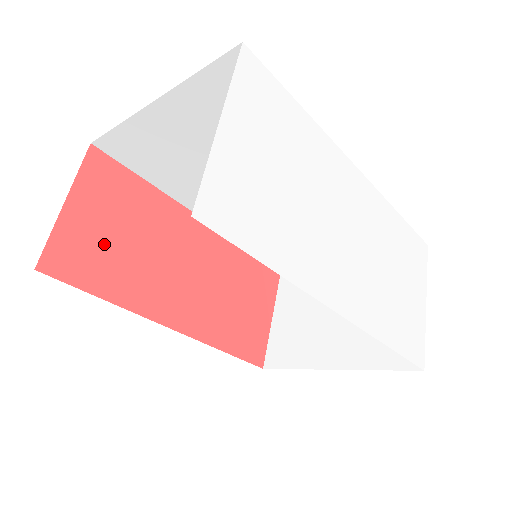
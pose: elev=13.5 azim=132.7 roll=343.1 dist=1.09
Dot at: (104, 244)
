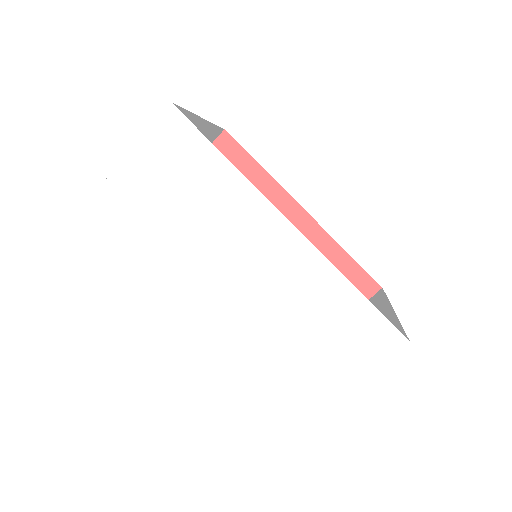
Dot at: occluded
